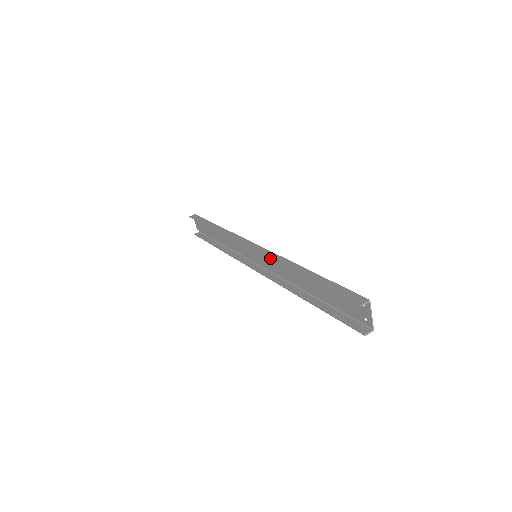
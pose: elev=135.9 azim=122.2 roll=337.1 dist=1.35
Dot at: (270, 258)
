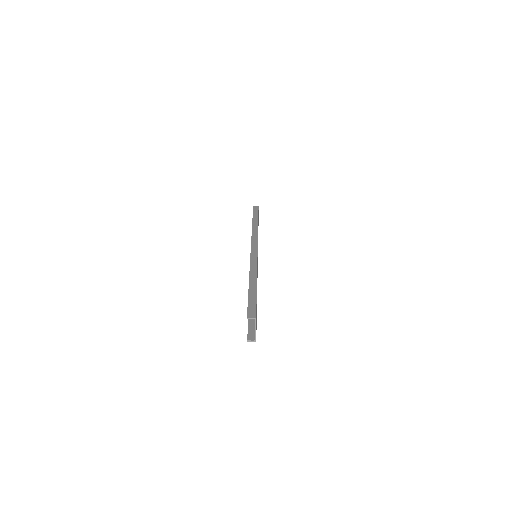
Dot at: (250, 261)
